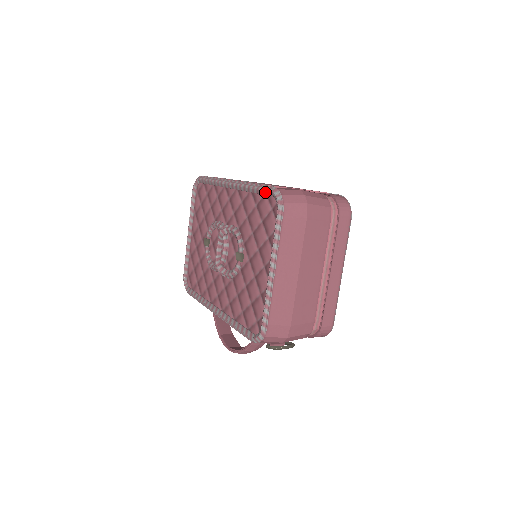
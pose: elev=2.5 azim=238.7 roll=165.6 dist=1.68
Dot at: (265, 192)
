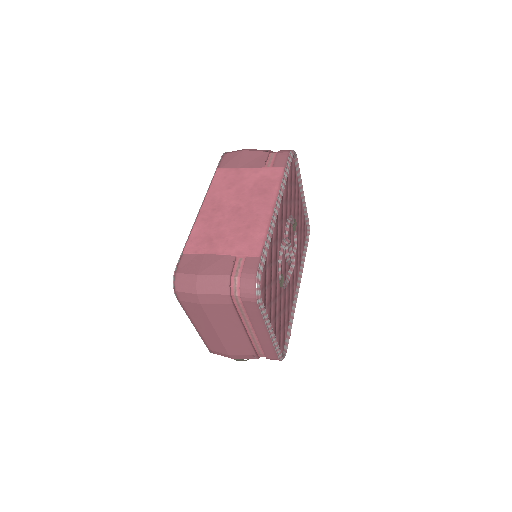
Dot at: occluded
